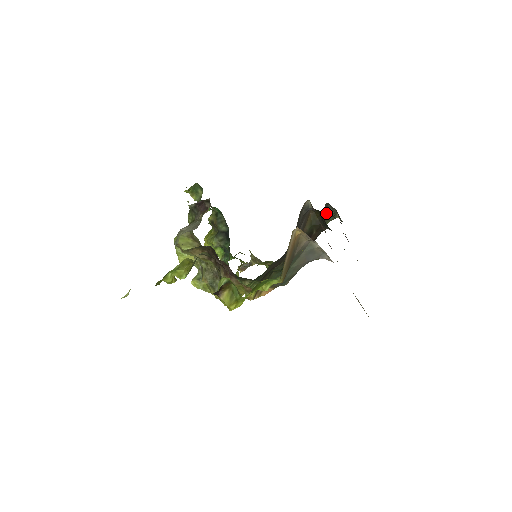
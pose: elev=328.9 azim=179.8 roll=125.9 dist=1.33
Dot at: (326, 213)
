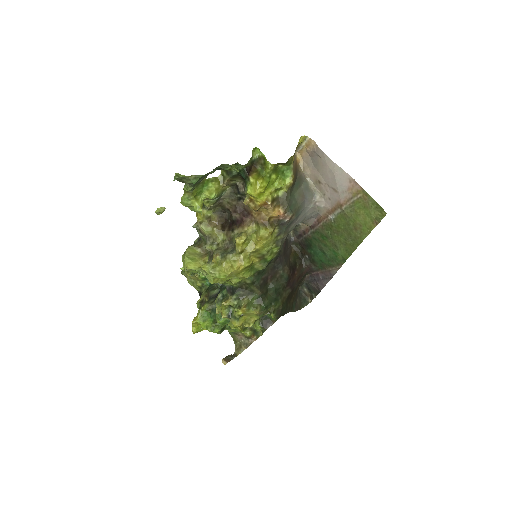
Dot at: (300, 298)
